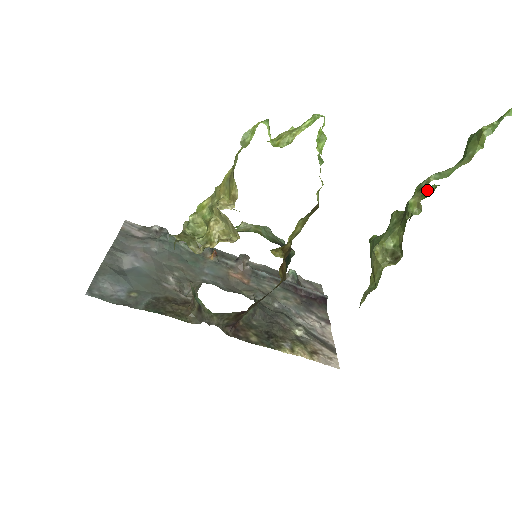
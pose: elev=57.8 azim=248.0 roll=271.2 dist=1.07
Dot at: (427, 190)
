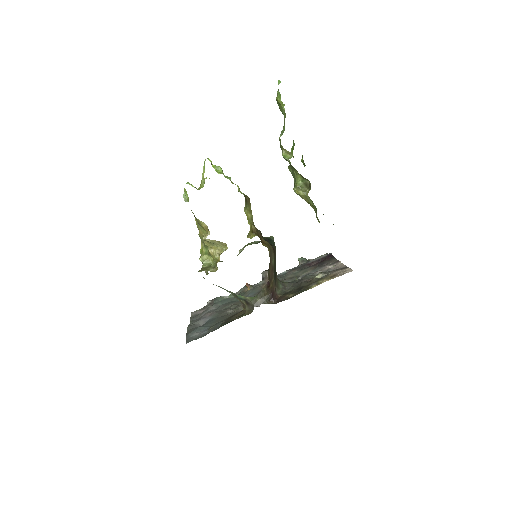
Dot at: (293, 146)
